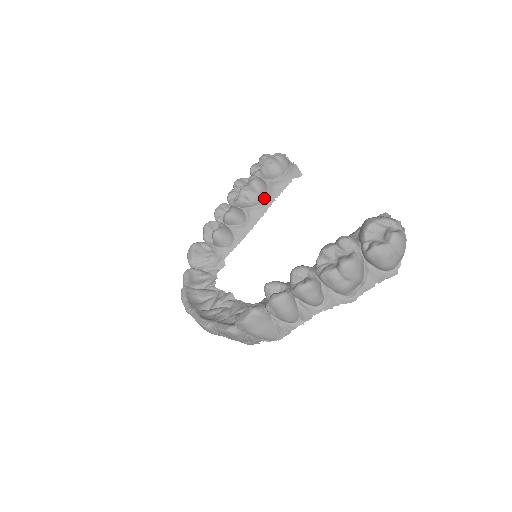
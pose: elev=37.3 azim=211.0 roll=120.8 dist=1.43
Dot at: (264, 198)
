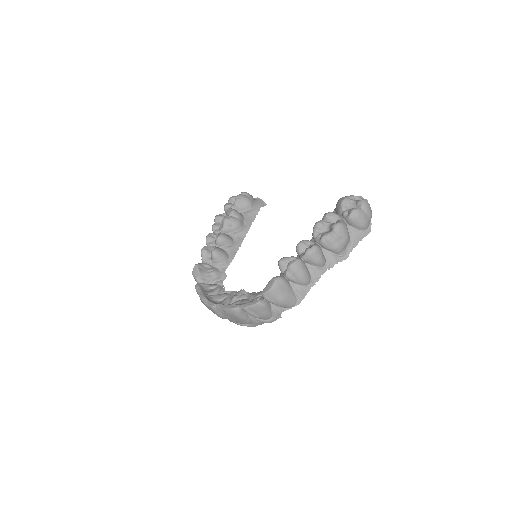
Dot at: (243, 223)
